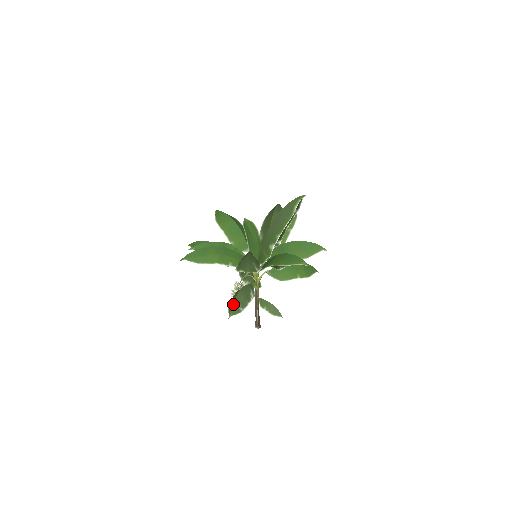
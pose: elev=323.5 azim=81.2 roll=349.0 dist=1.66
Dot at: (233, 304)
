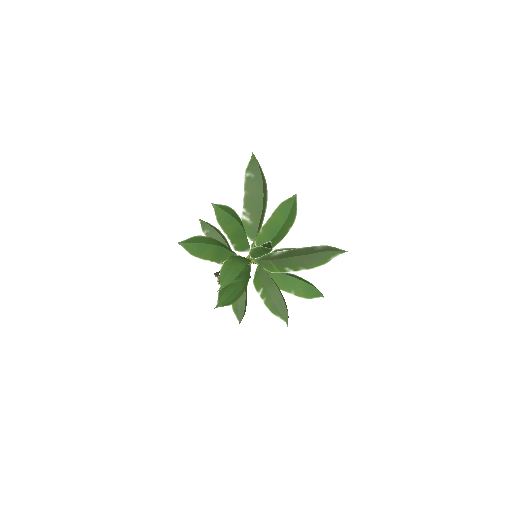
Dot at: occluded
